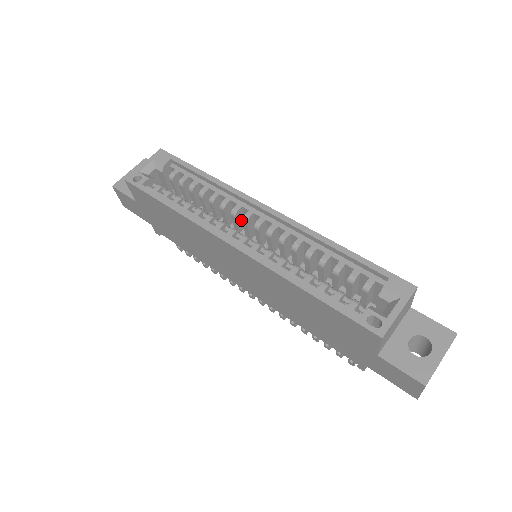
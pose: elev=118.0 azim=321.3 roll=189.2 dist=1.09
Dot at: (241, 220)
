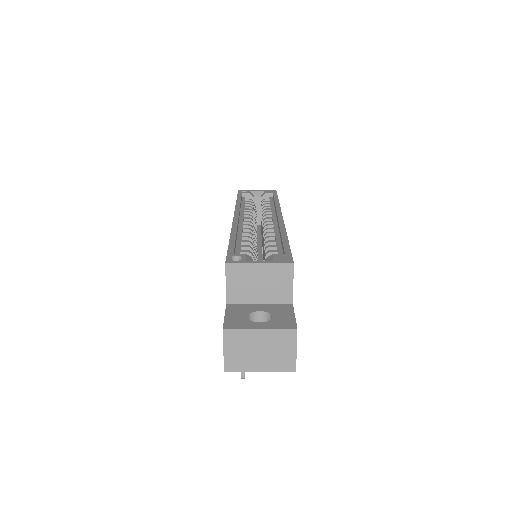
Dot at: occluded
